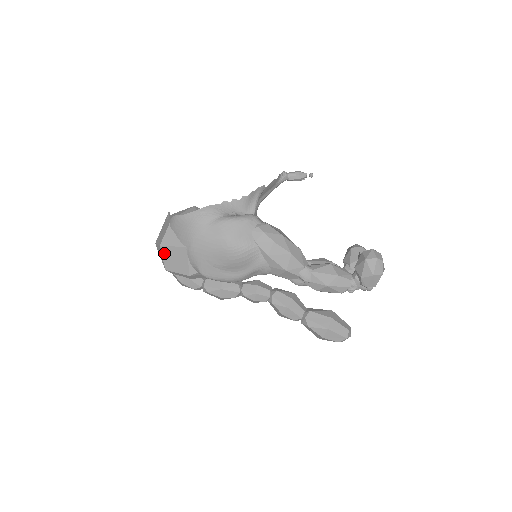
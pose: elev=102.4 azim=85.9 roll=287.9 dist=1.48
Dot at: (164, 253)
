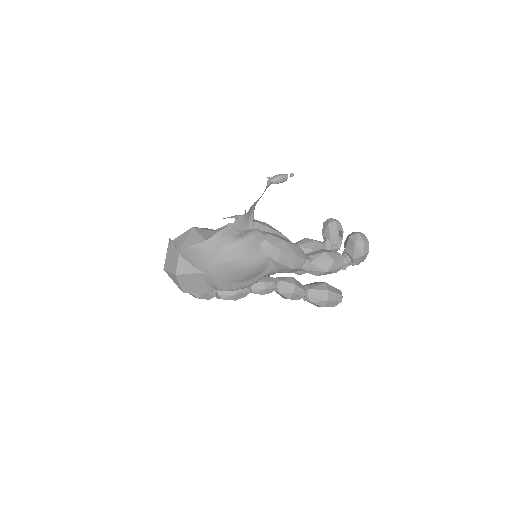
Dot at: (180, 280)
